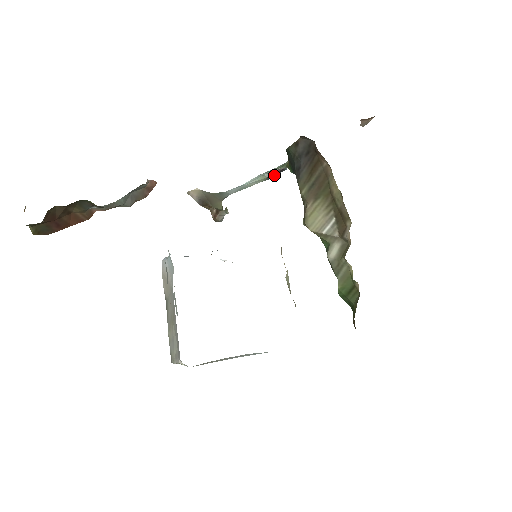
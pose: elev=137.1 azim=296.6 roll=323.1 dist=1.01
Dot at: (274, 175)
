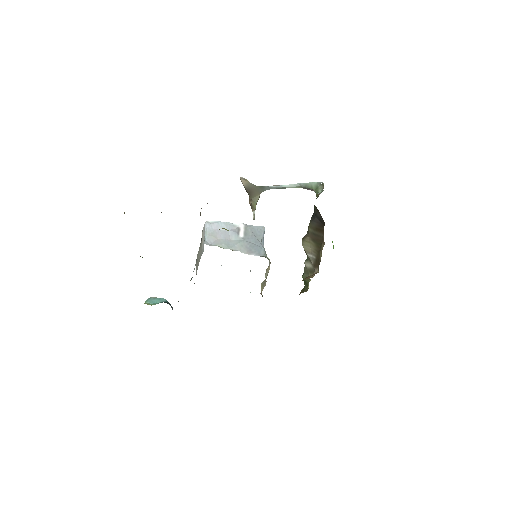
Dot at: (308, 188)
